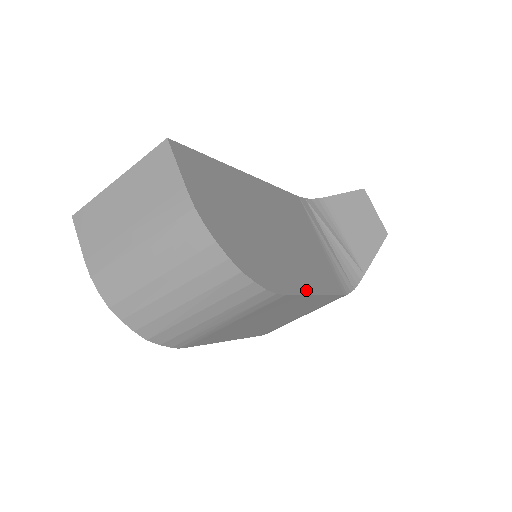
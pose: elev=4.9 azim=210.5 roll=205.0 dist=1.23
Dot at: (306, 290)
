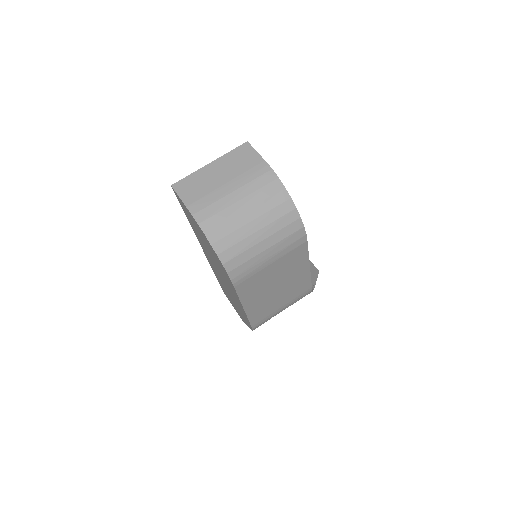
Dot at: occluded
